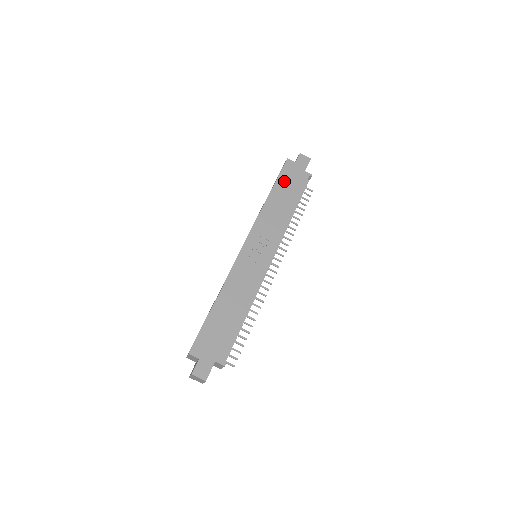
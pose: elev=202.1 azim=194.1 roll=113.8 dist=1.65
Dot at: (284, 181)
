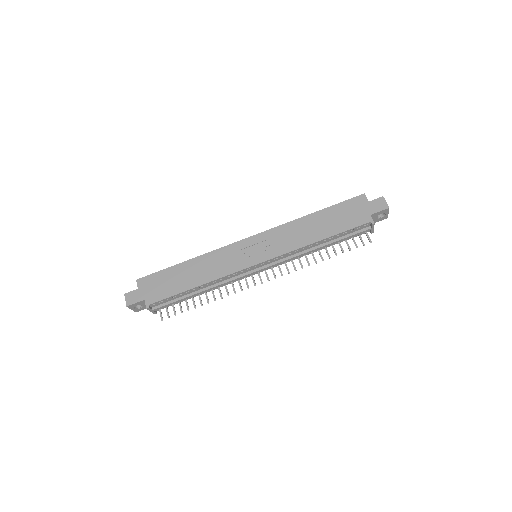
Dot at: (339, 211)
